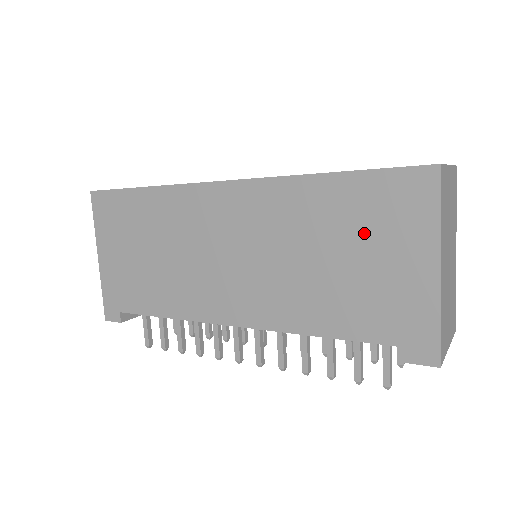
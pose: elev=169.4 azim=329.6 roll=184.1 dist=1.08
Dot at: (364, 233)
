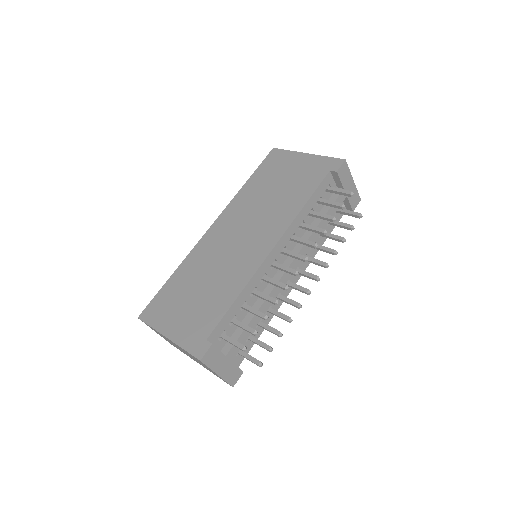
Dot at: (276, 175)
